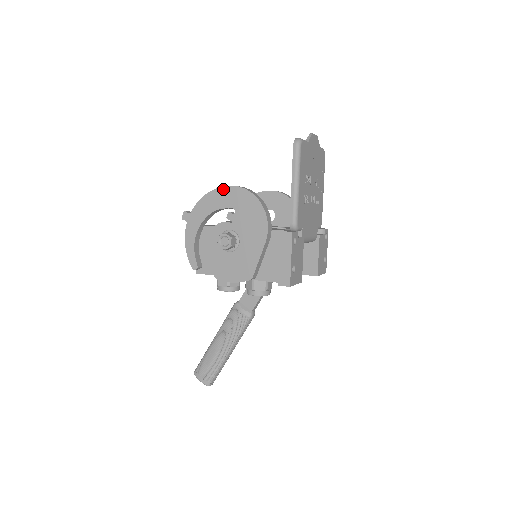
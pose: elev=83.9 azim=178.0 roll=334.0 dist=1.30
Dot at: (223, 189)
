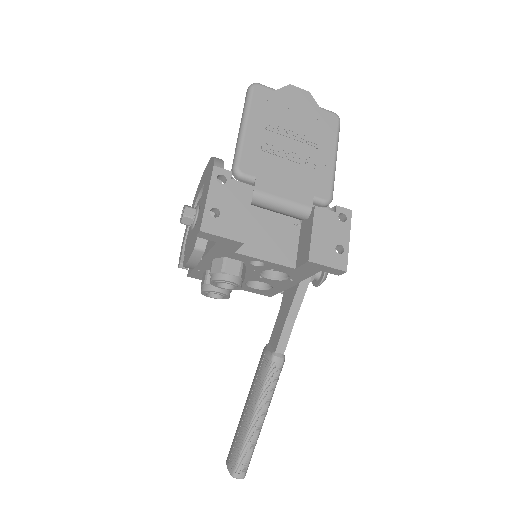
Dot at: (205, 171)
